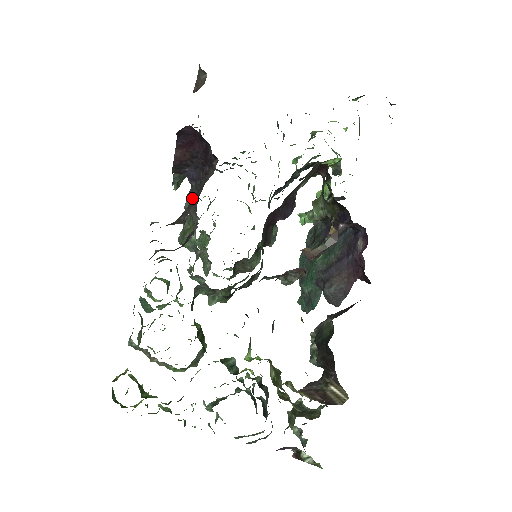
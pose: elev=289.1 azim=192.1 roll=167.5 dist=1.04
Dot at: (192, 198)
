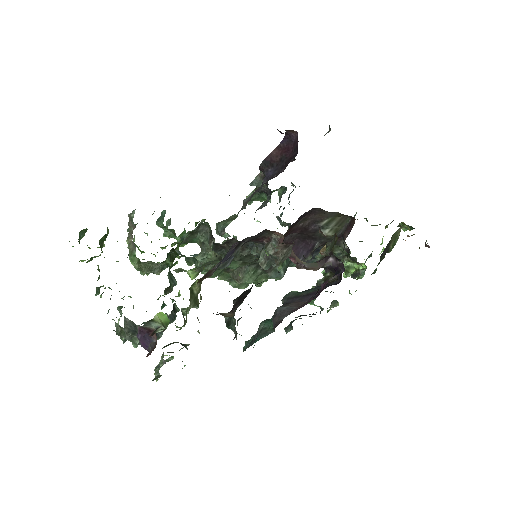
Dot at: occluded
